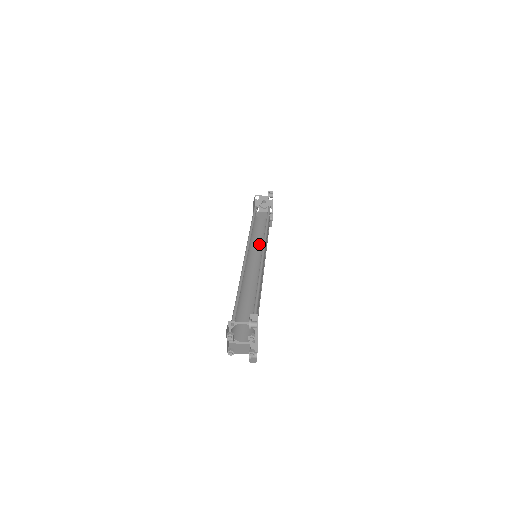
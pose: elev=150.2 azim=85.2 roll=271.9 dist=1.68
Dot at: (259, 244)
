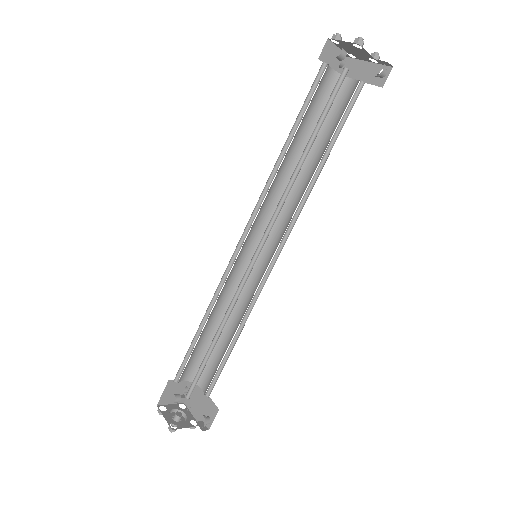
Dot at: occluded
